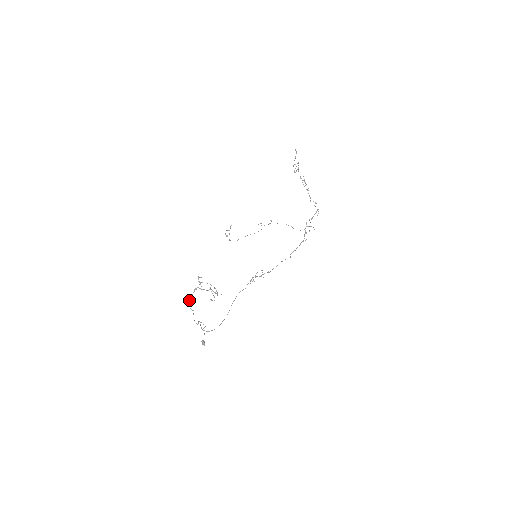
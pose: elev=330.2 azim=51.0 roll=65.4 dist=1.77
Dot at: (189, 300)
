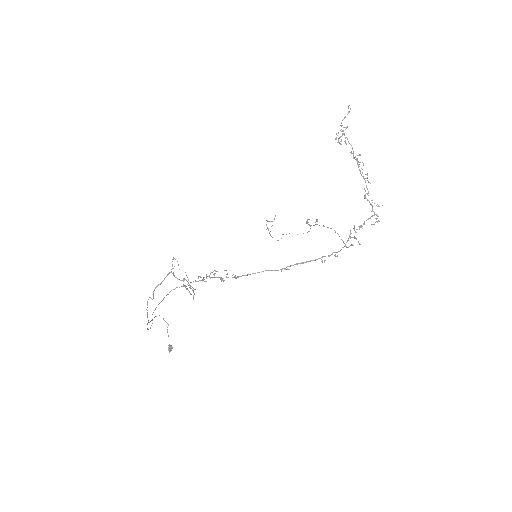
Dot at: (158, 284)
